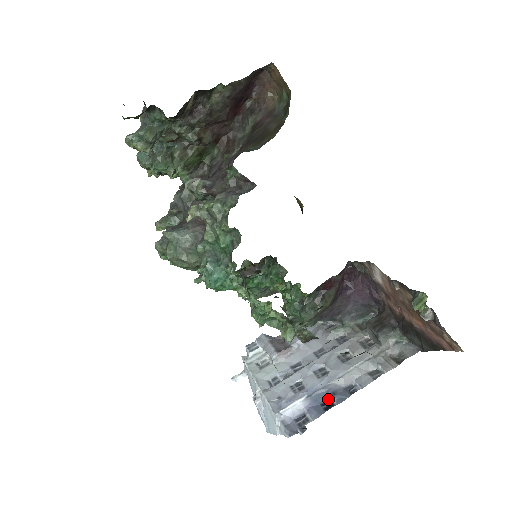
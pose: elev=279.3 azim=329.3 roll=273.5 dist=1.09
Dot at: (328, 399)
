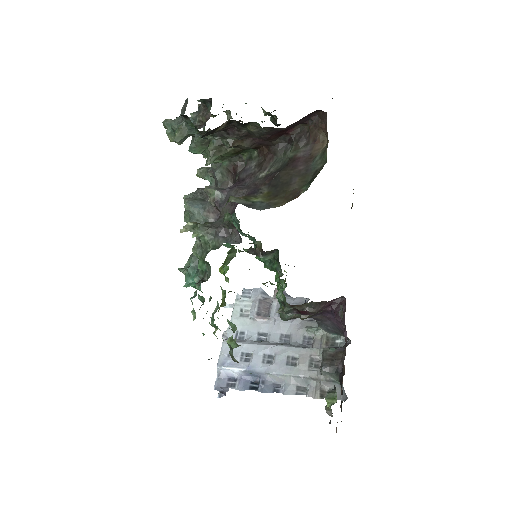
Dot at: (258, 381)
